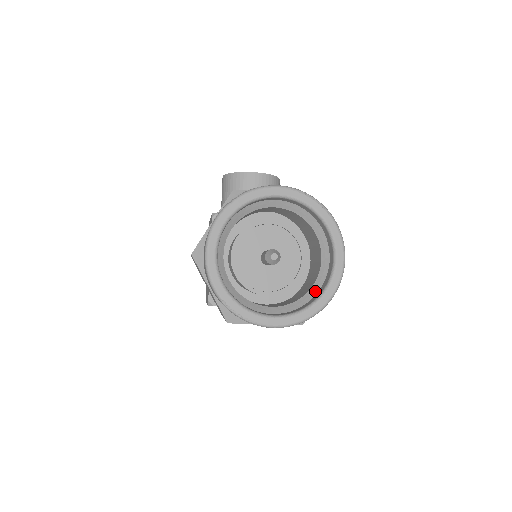
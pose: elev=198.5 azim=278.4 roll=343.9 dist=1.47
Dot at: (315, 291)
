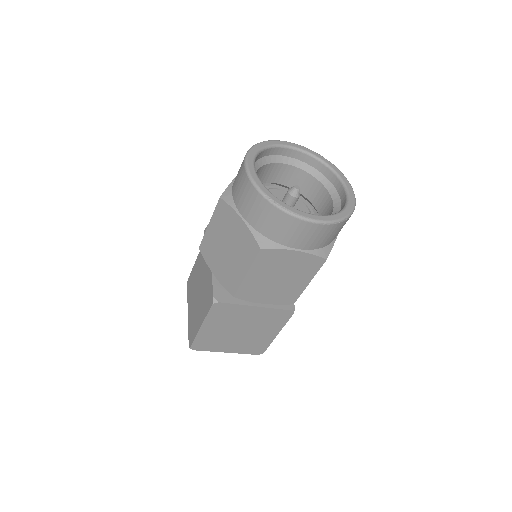
Dot at: occluded
